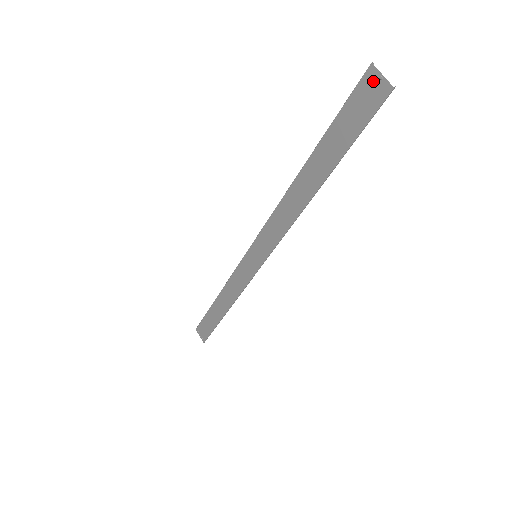
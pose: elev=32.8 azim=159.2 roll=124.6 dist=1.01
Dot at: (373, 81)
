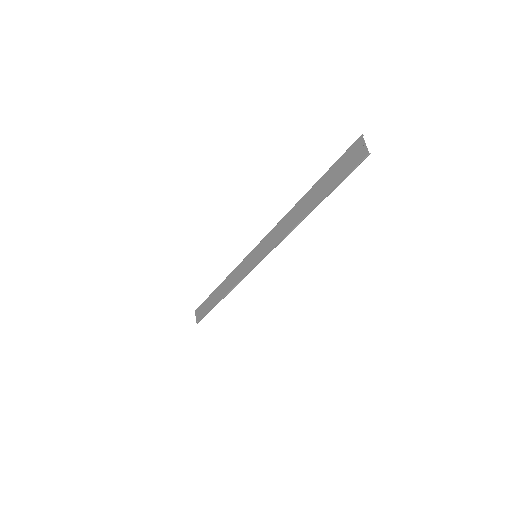
Dot at: (360, 146)
